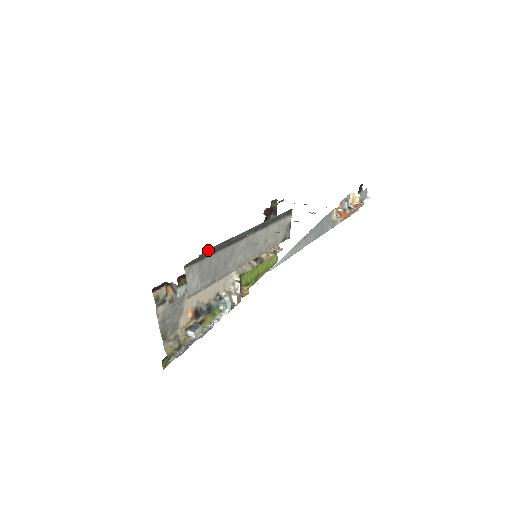
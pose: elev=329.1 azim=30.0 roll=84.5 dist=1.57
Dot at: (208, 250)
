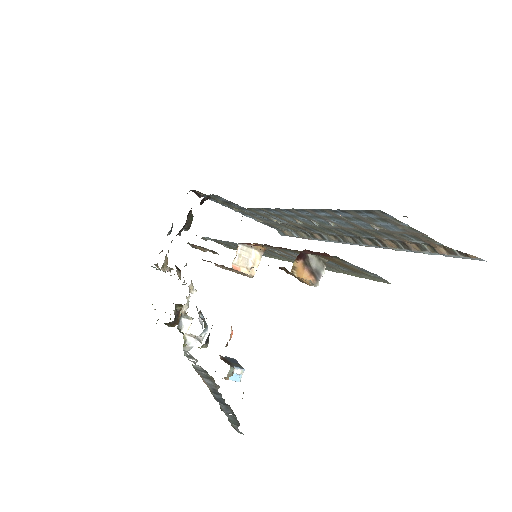
Dot at: occluded
